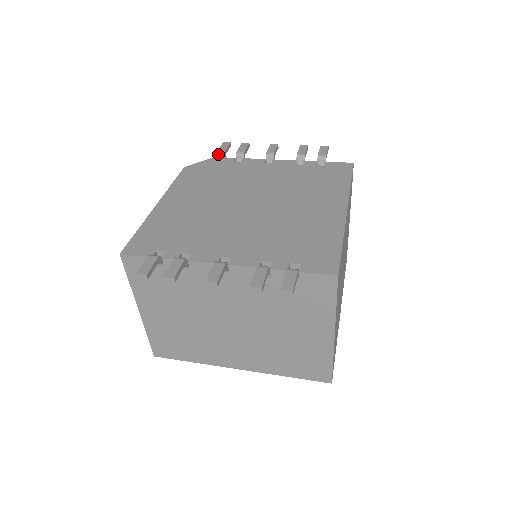
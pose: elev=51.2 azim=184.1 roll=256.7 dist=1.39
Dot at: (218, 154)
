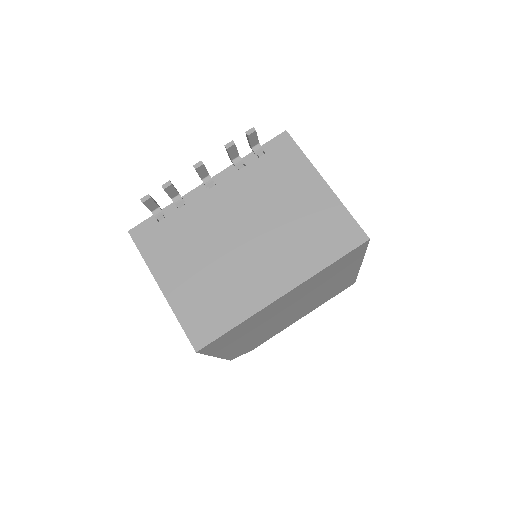
Dot at: occluded
